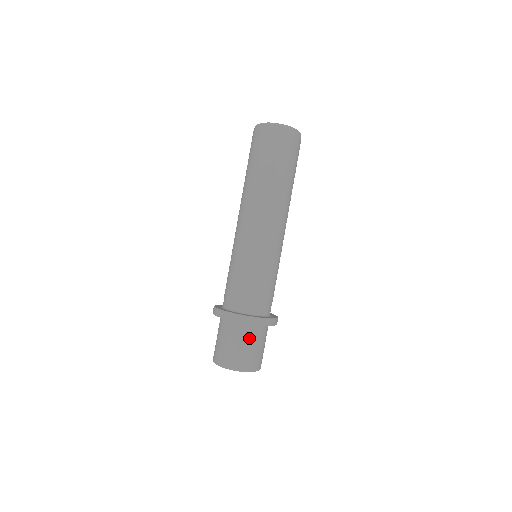
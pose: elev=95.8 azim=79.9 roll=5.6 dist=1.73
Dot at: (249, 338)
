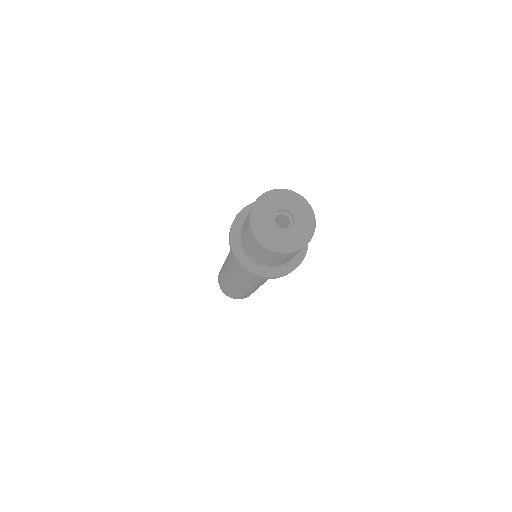
Dot at: occluded
